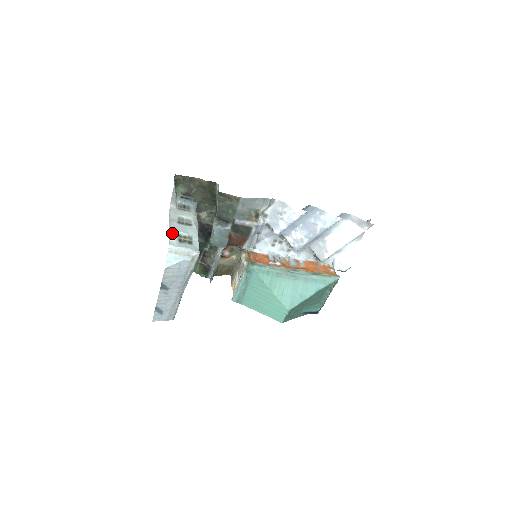
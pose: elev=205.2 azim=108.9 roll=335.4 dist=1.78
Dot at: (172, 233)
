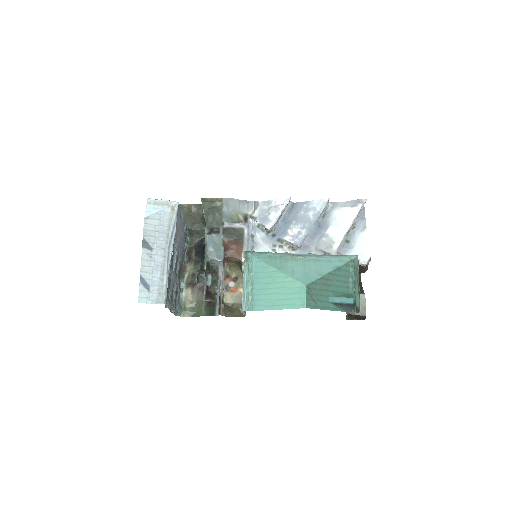
Dot at: occluded
